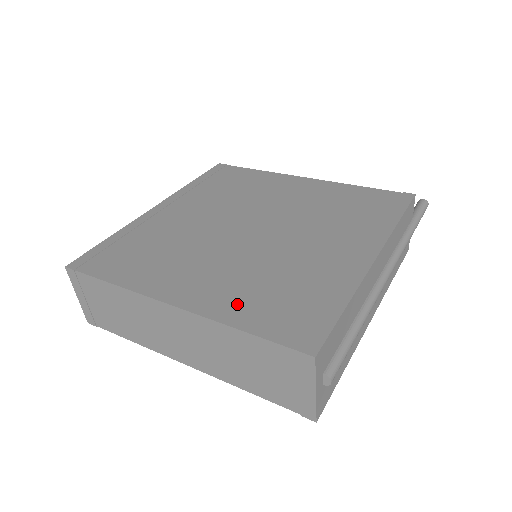
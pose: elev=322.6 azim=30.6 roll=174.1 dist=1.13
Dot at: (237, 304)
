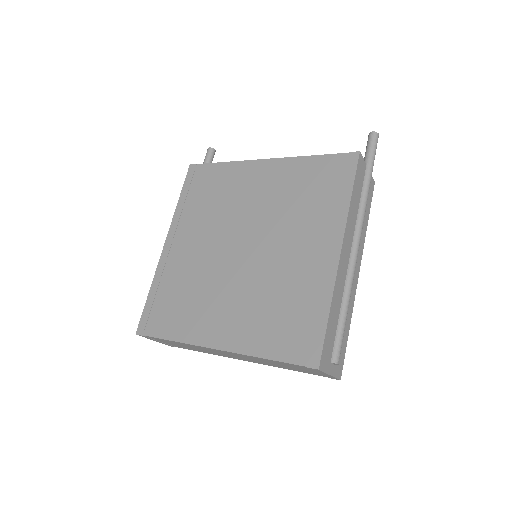
Dot at: (257, 335)
